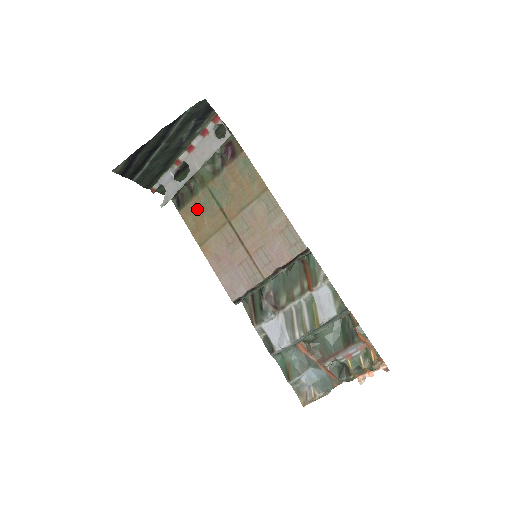
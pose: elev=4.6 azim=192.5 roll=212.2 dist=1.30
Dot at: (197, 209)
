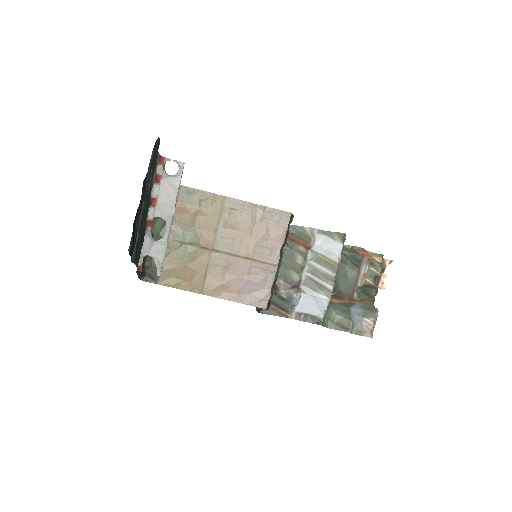
Dot at: (174, 266)
